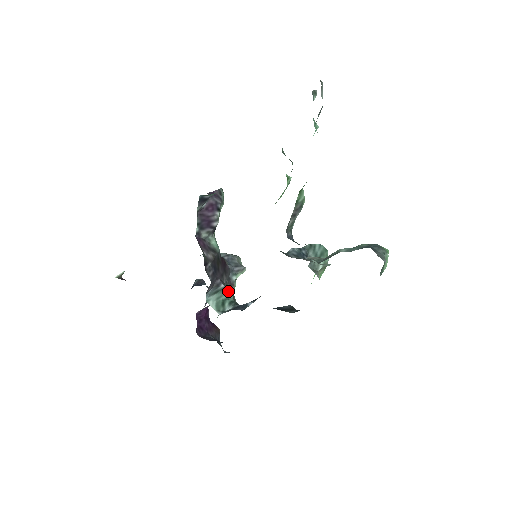
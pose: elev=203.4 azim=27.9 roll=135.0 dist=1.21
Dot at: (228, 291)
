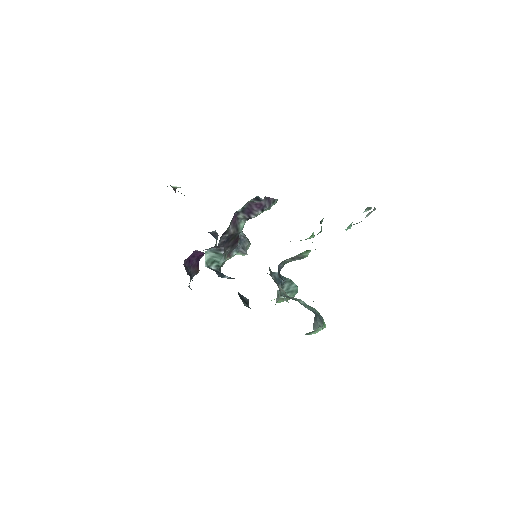
Dot at: (223, 258)
